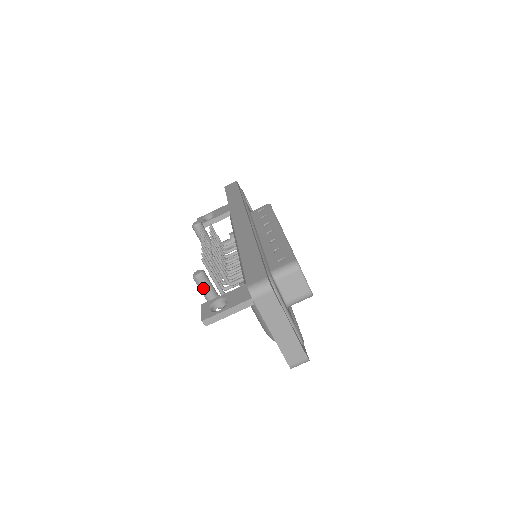
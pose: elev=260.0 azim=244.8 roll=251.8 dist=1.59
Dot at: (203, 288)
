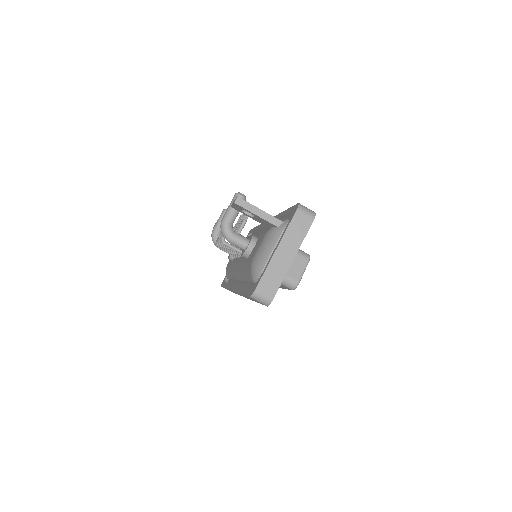
Dot at: occluded
